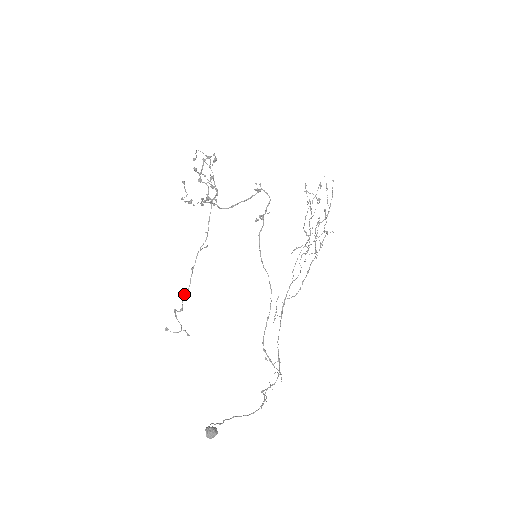
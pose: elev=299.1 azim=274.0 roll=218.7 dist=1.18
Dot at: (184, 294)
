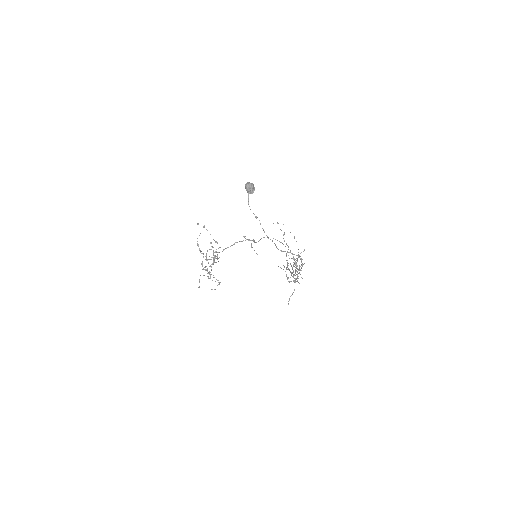
Dot at: occluded
